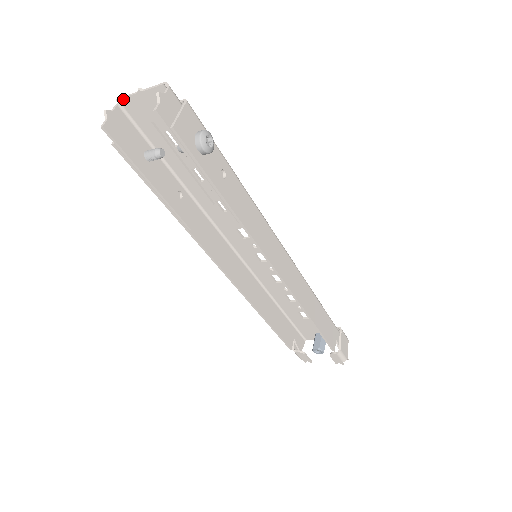
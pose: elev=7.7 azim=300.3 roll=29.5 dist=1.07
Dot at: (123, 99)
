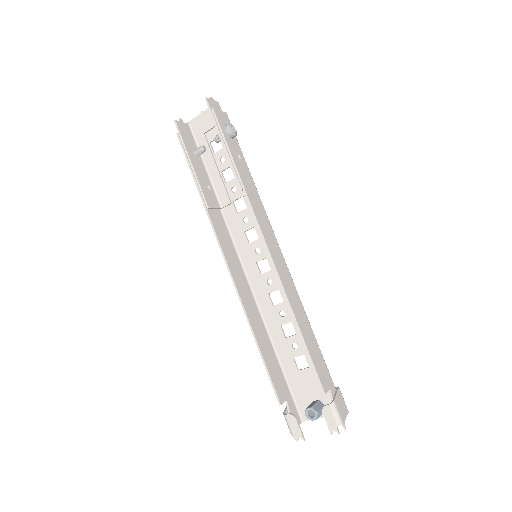
Dot at: (192, 120)
